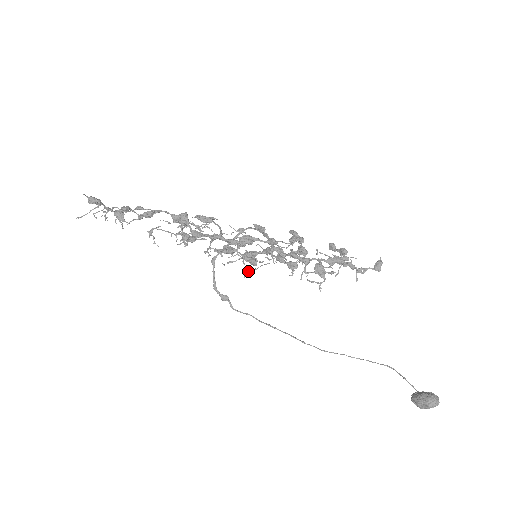
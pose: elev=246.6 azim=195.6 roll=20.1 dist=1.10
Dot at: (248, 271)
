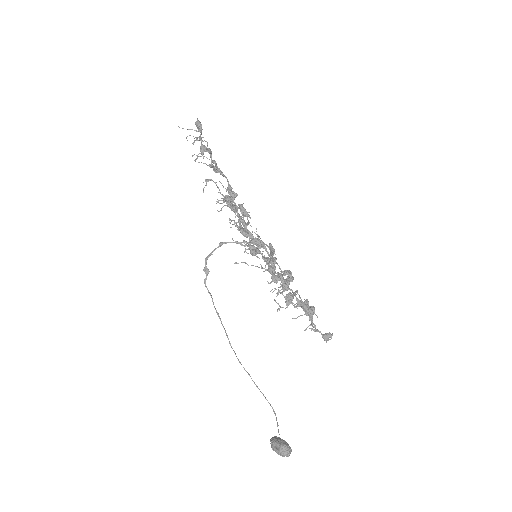
Dot at: (241, 262)
